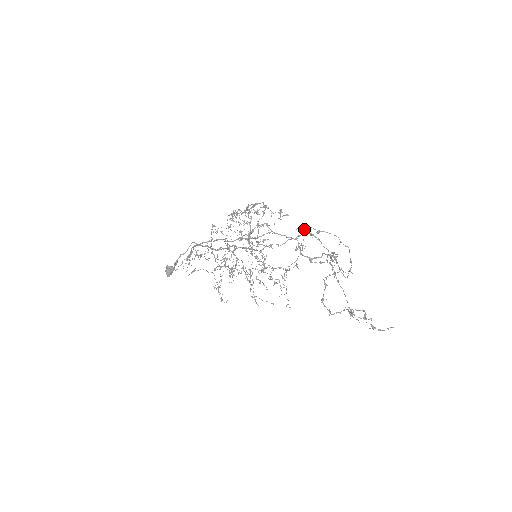
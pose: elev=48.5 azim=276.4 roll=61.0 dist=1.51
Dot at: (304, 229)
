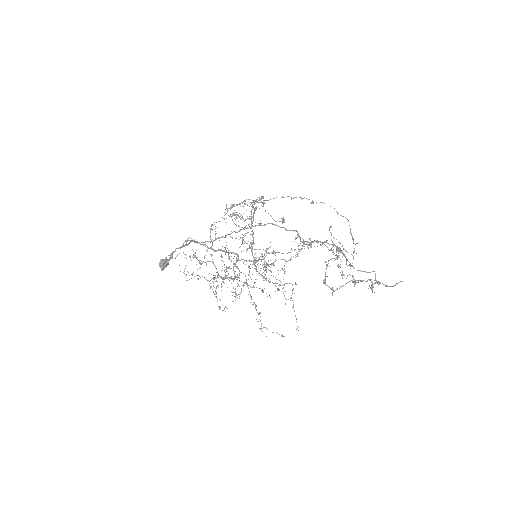
Dot at: (309, 238)
